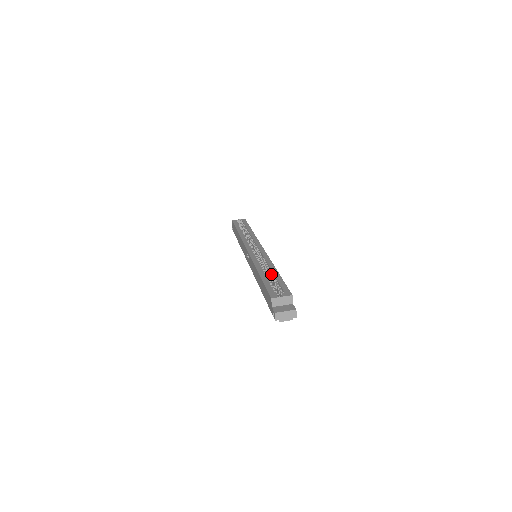
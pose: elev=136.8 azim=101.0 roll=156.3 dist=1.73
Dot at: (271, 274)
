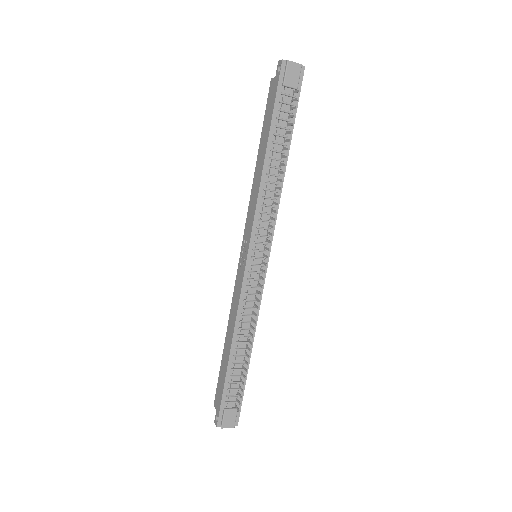
Dot at: occluded
